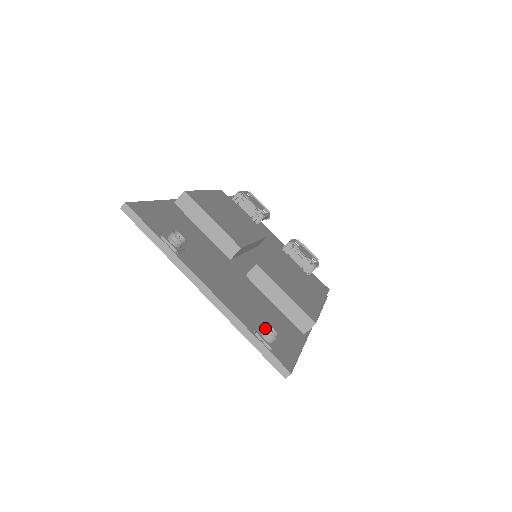
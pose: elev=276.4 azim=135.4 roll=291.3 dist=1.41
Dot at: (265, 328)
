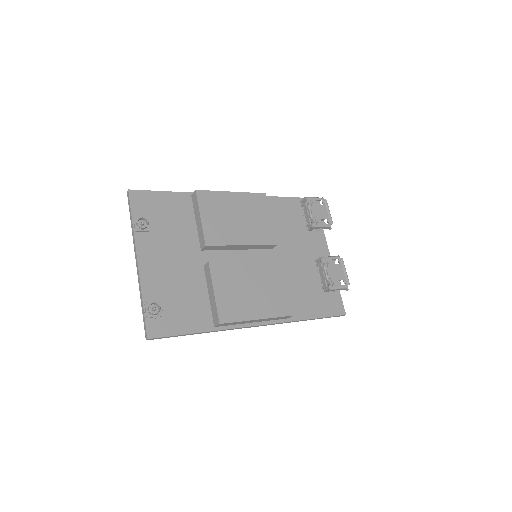
Dot at: (151, 303)
